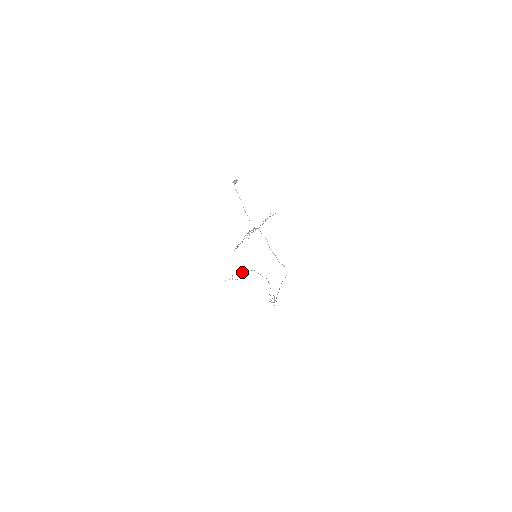
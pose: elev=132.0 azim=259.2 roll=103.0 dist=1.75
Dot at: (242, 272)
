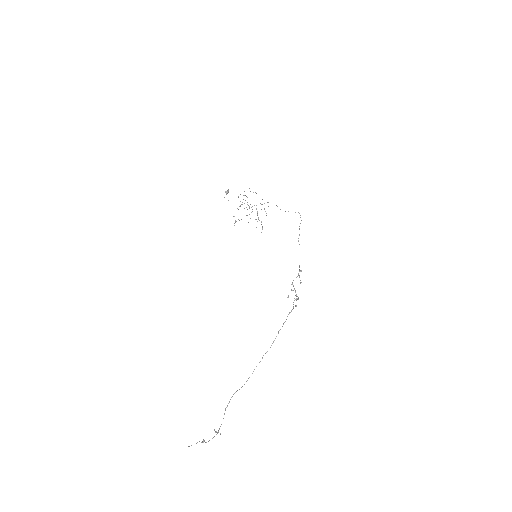
Dot at: occluded
